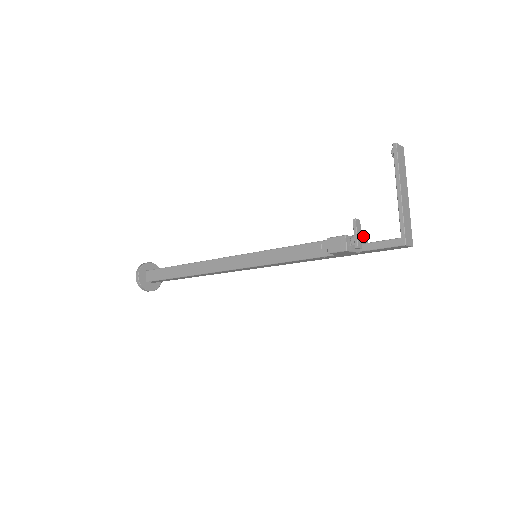
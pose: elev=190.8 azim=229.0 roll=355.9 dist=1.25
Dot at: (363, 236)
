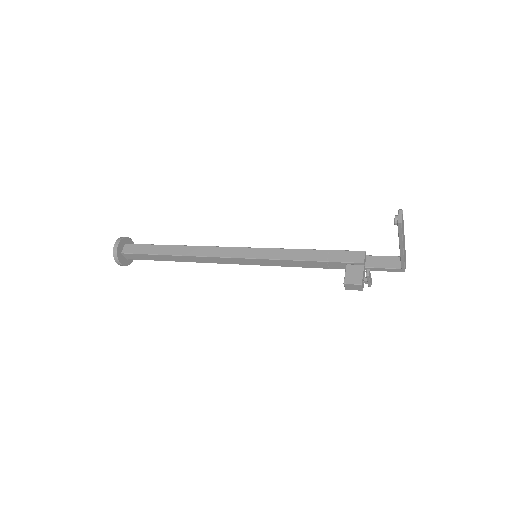
Dot at: (365, 258)
